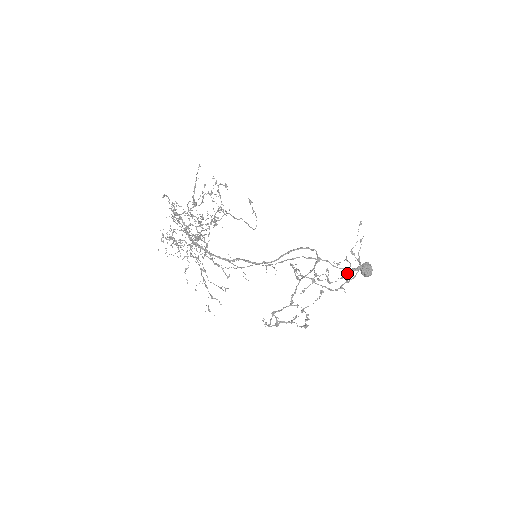
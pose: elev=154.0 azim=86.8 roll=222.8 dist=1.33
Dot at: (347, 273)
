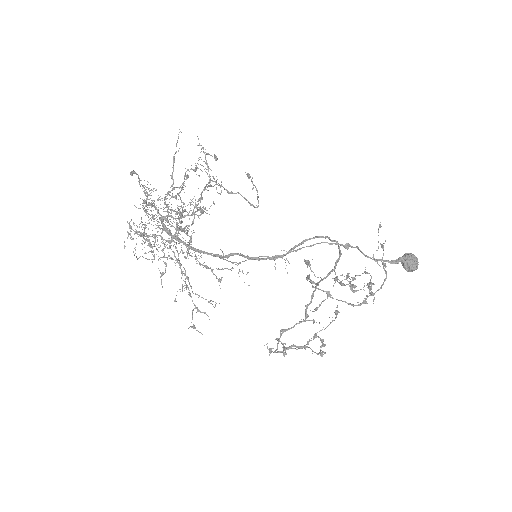
Dot at: (368, 286)
